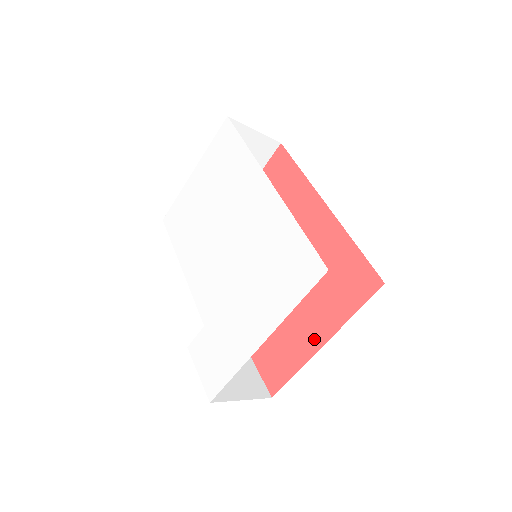
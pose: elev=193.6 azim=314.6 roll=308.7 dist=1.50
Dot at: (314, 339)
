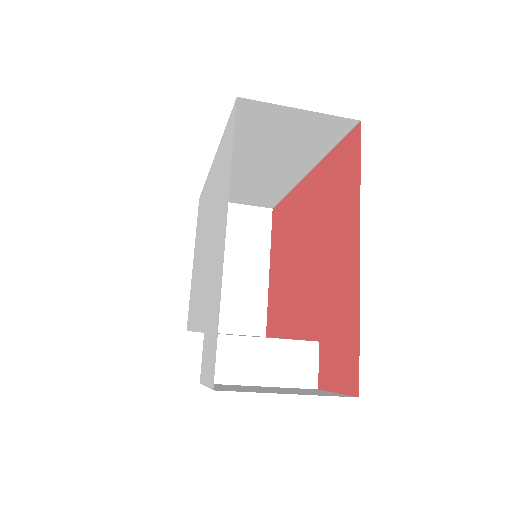
Dot at: (351, 261)
